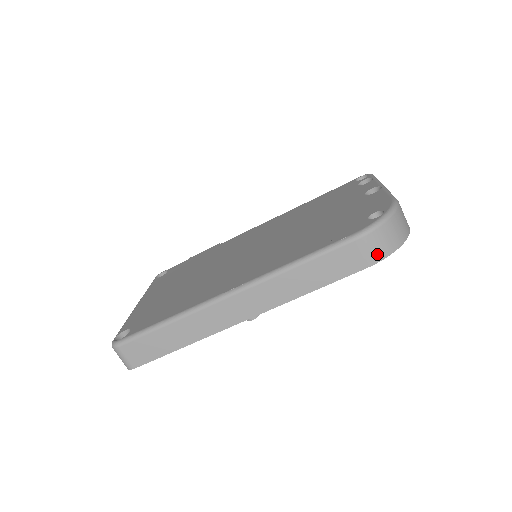
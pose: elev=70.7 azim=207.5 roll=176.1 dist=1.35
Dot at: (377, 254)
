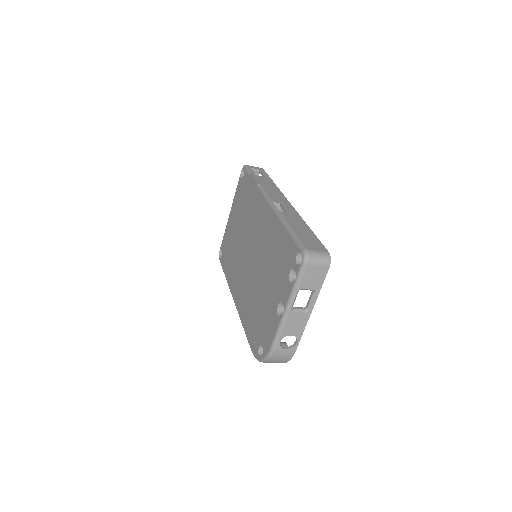
Dot at: occluded
